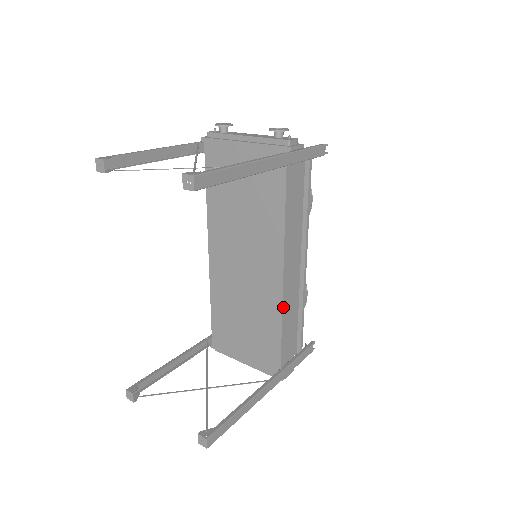
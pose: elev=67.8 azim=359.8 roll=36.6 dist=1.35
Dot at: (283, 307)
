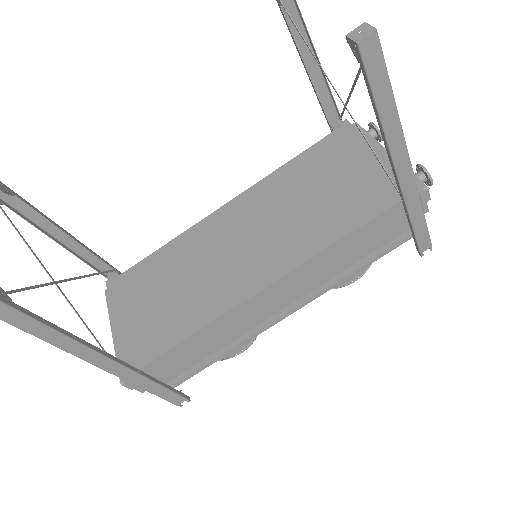
Dot at: (224, 316)
